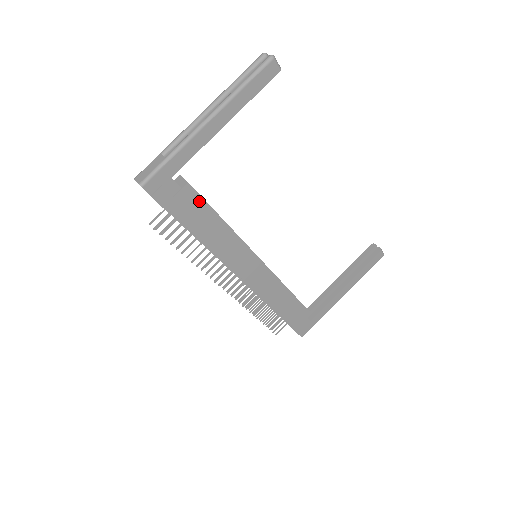
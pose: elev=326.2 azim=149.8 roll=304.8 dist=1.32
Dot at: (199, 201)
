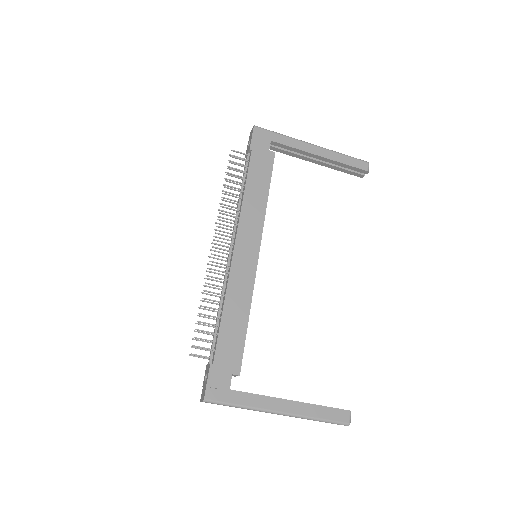
Dot at: (269, 167)
